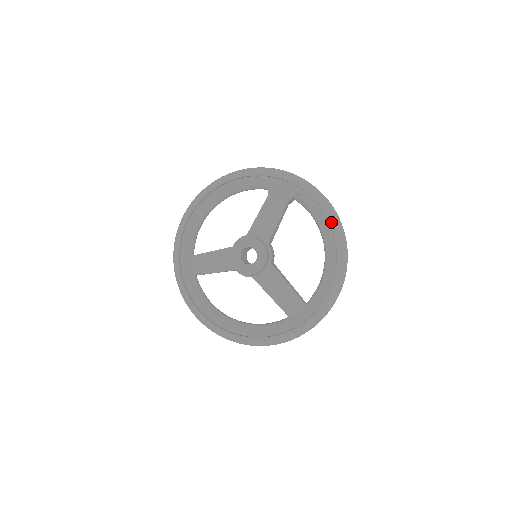
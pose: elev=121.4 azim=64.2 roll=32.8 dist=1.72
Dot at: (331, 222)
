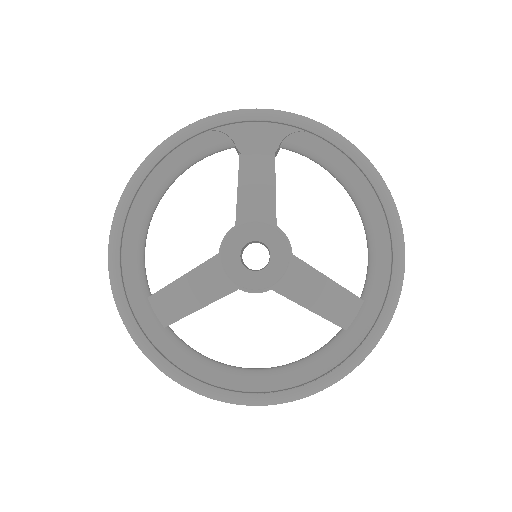
Dot at: (355, 159)
